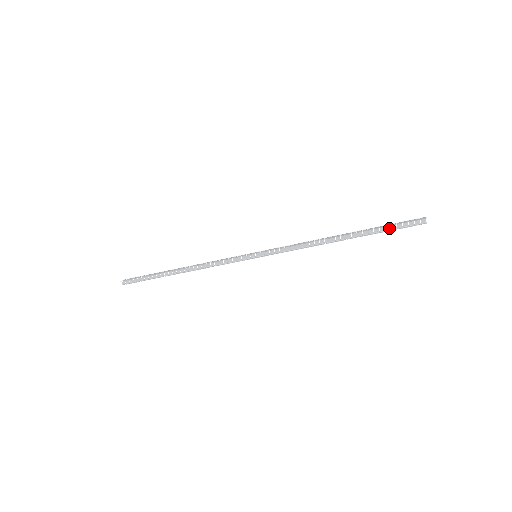
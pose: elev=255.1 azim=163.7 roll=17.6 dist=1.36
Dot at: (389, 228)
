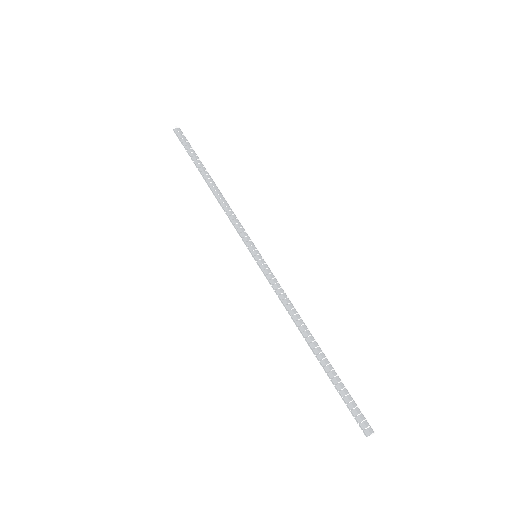
Dot at: (343, 394)
